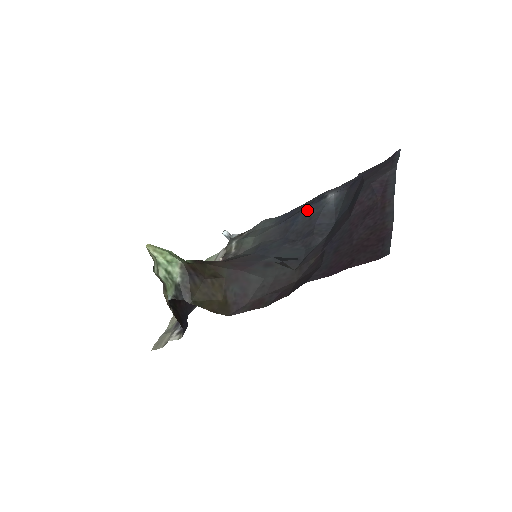
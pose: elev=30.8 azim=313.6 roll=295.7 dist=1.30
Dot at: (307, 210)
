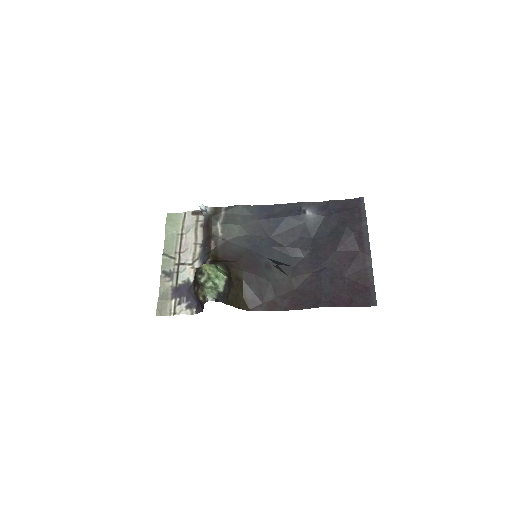
Dot at: (289, 219)
